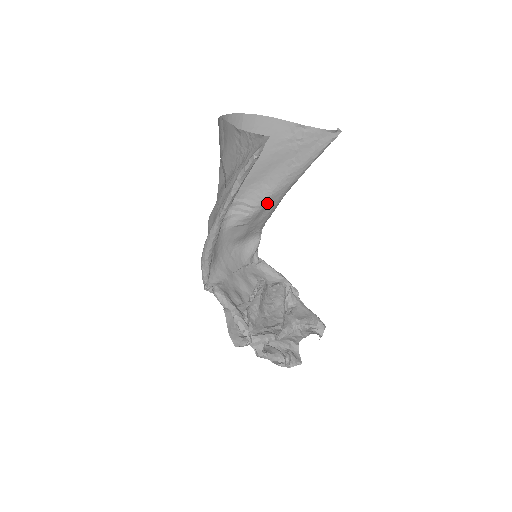
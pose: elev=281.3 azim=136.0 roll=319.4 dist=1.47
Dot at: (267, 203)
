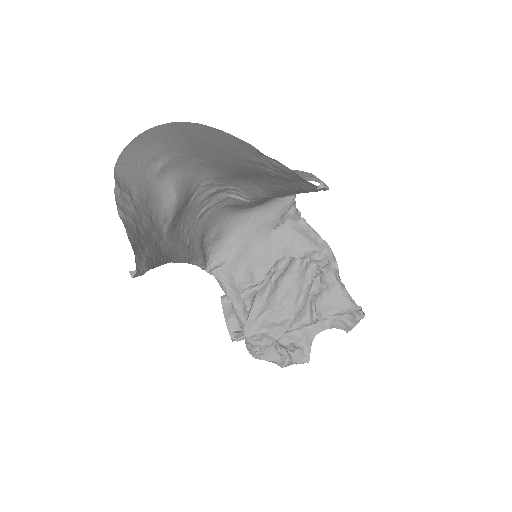
Dot at: (268, 198)
